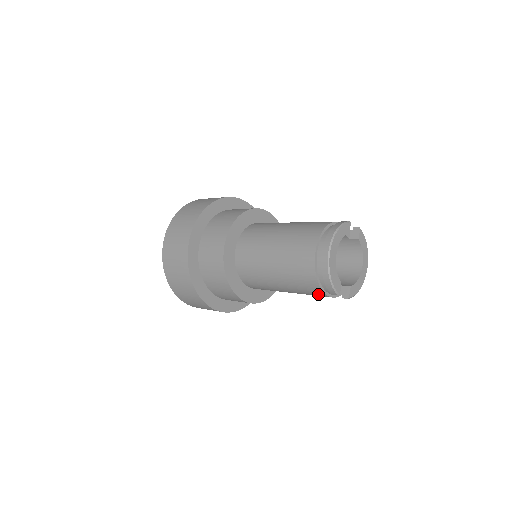
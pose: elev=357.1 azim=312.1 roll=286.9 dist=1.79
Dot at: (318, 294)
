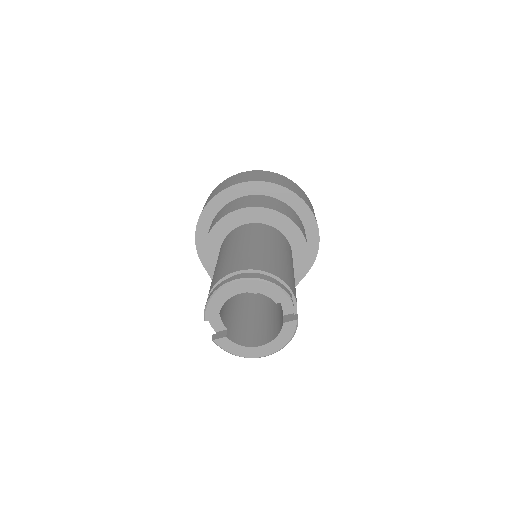
Dot at: occluded
